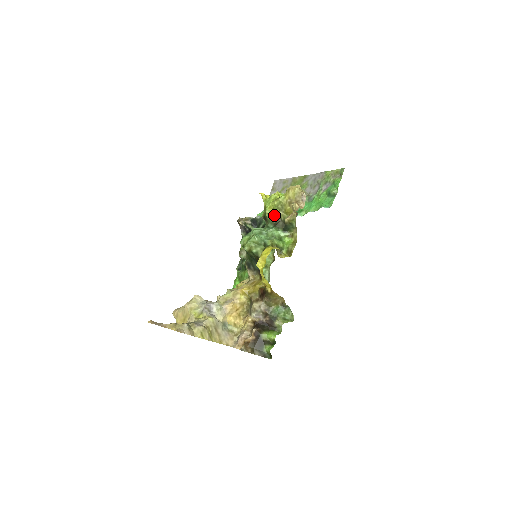
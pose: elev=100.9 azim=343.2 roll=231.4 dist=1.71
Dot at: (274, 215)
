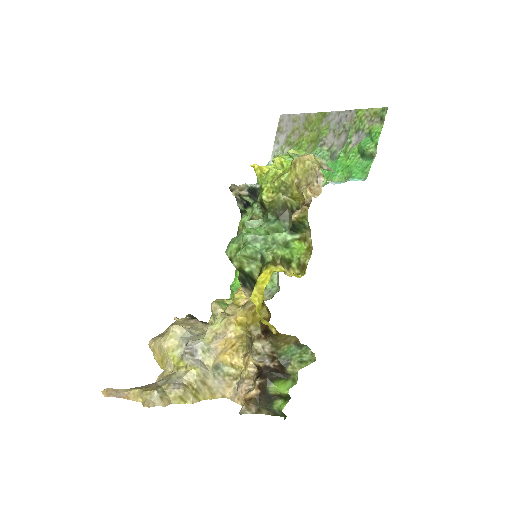
Dot at: (275, 201)
